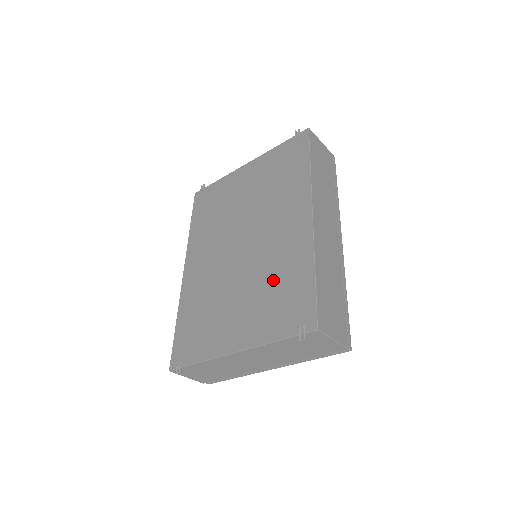
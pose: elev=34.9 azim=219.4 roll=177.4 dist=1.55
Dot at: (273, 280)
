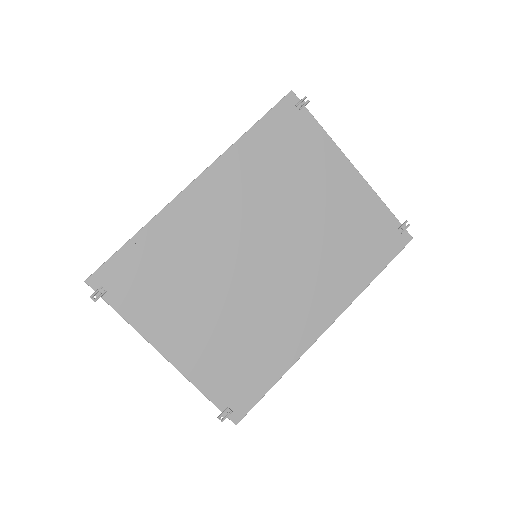
Dot at: (251, 340)
